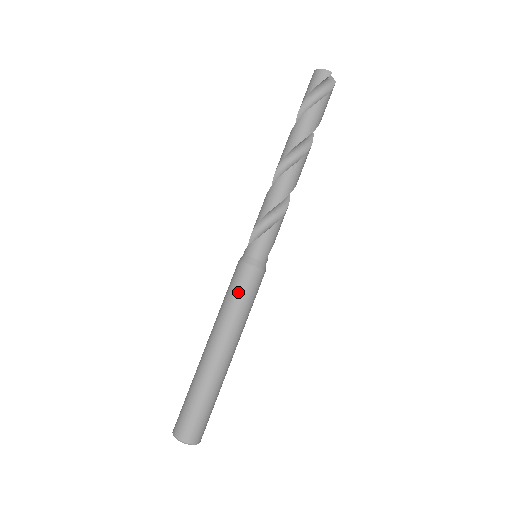
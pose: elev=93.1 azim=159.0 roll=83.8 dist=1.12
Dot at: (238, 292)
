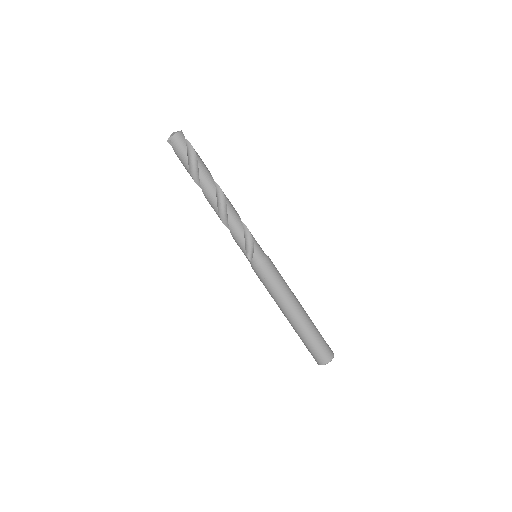
Dot at: (278, 276)
